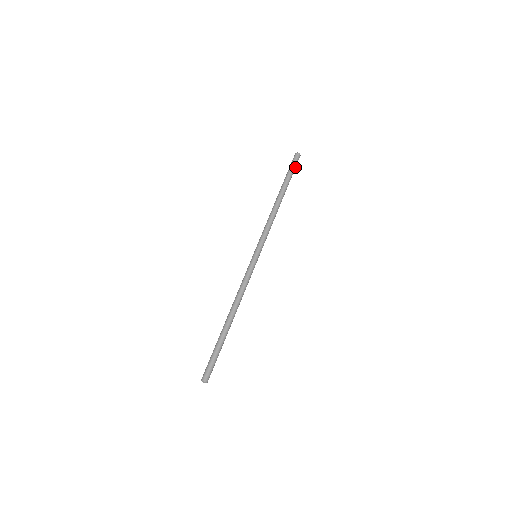
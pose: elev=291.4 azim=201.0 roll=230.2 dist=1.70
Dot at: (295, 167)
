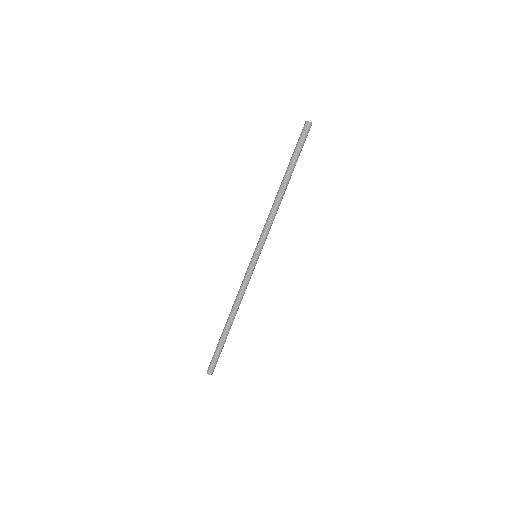
Dot at: (304, 142)
